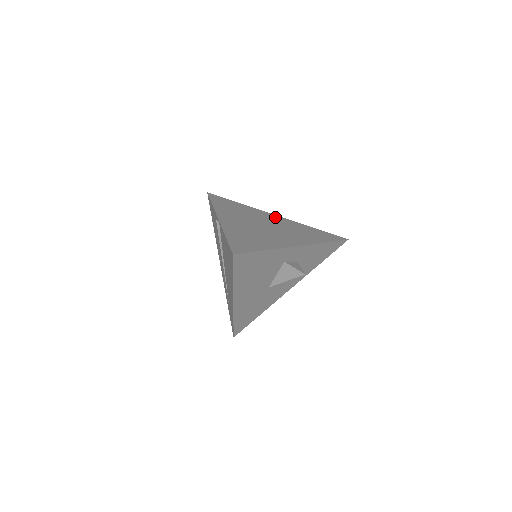
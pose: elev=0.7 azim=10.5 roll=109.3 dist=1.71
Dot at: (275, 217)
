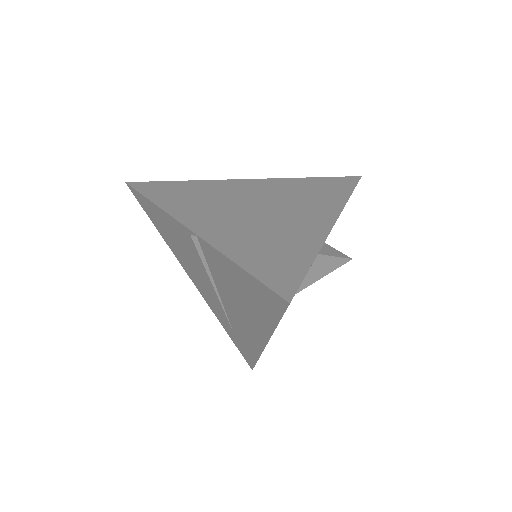
Dot at: (251, 183)
